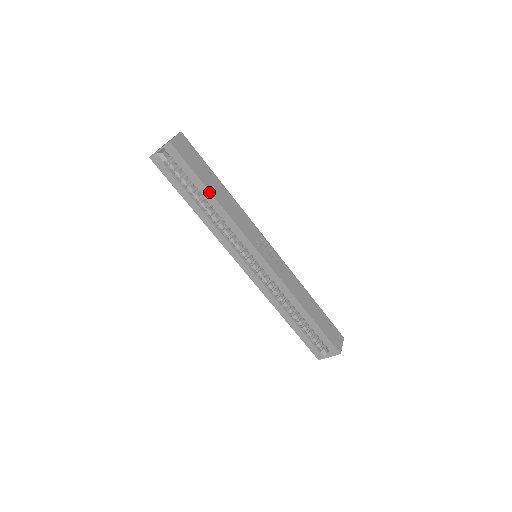
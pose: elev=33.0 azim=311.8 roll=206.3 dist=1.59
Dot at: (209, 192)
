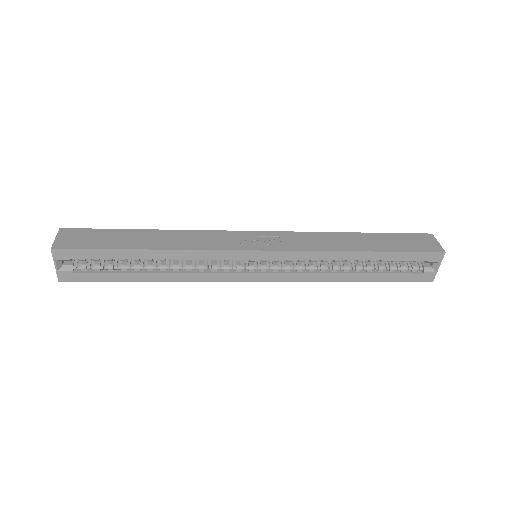
Dot at: (138, 251)
